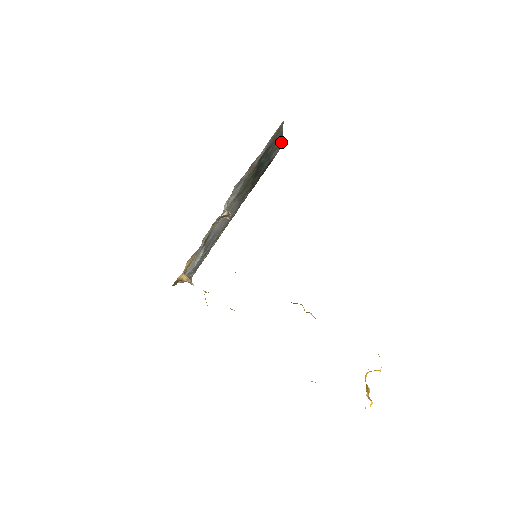
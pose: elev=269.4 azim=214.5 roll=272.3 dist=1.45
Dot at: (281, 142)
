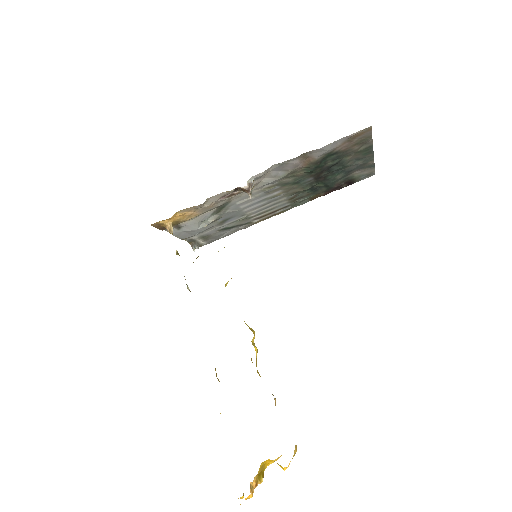
Dot at: (372, 164)
